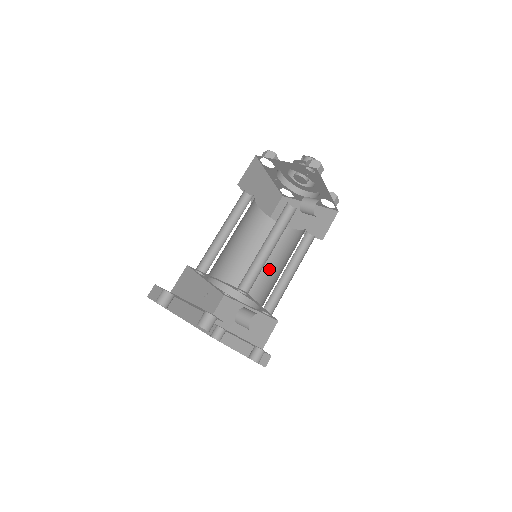
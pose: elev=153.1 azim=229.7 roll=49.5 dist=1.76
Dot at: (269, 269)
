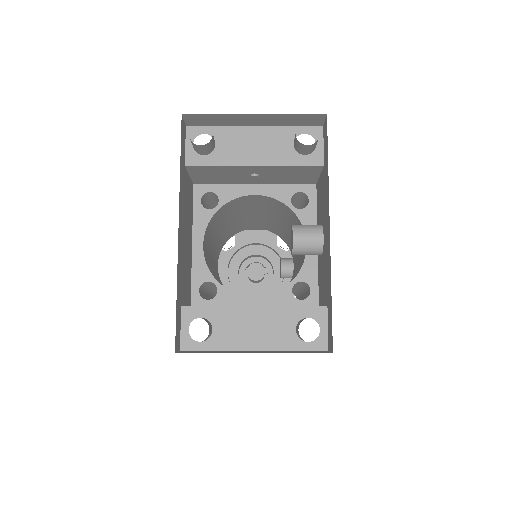
Dot at: occluded
